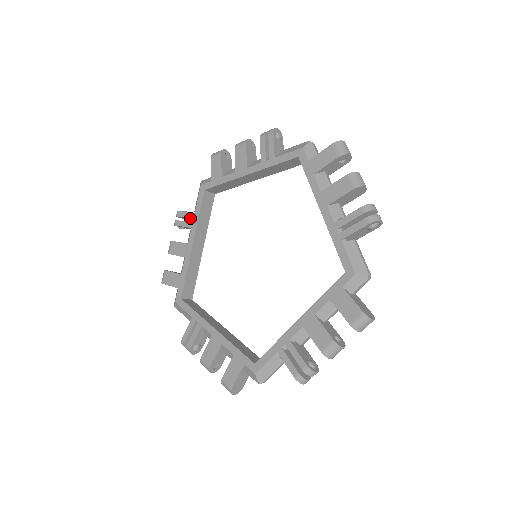
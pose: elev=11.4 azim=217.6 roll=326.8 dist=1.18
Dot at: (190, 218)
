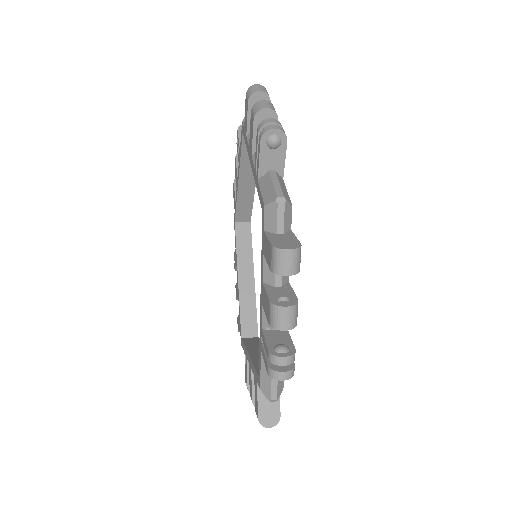
Dot at: occluded
